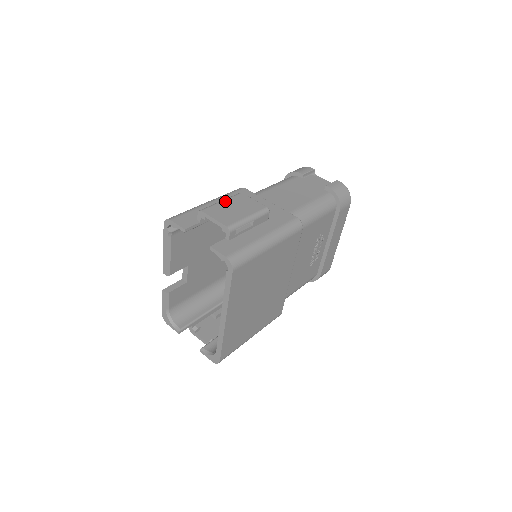
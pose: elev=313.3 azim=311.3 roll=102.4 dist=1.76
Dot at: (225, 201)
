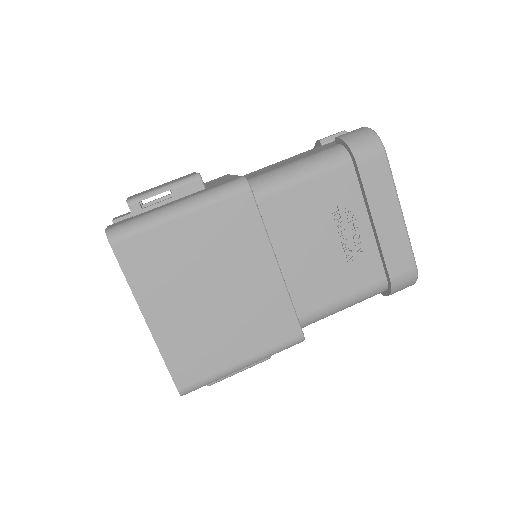
Dot at: (164, 183)
